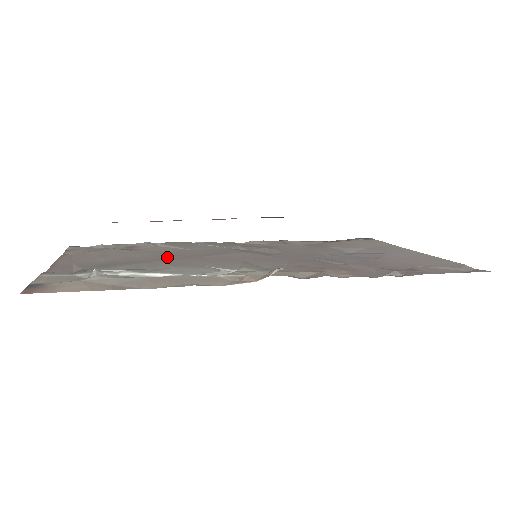
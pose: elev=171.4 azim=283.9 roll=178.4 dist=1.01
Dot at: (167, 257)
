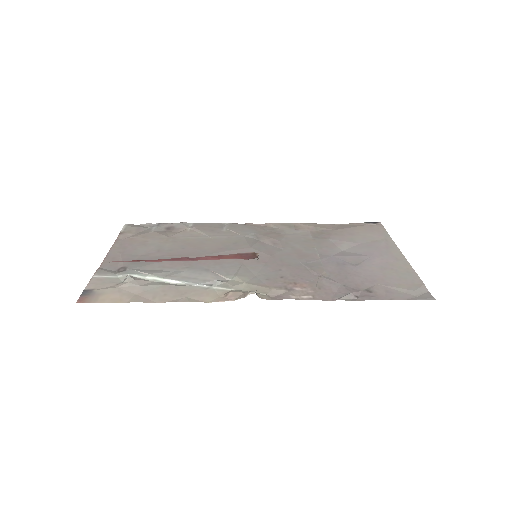
Dot at: (188, 252)
